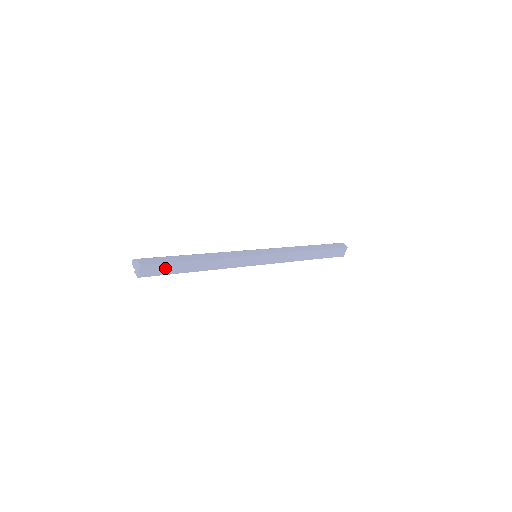
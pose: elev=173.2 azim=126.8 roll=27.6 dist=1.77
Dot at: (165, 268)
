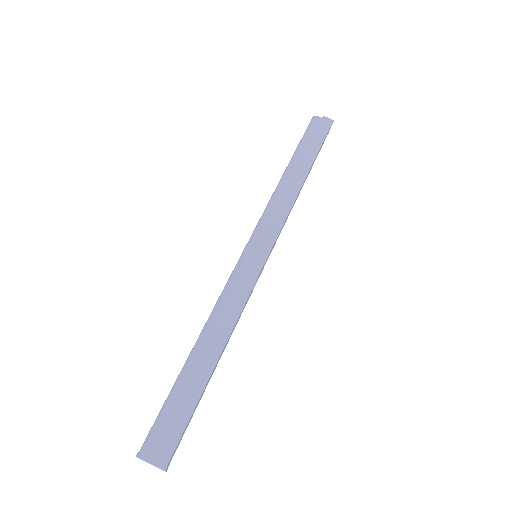
Dot at: (188, 423)
